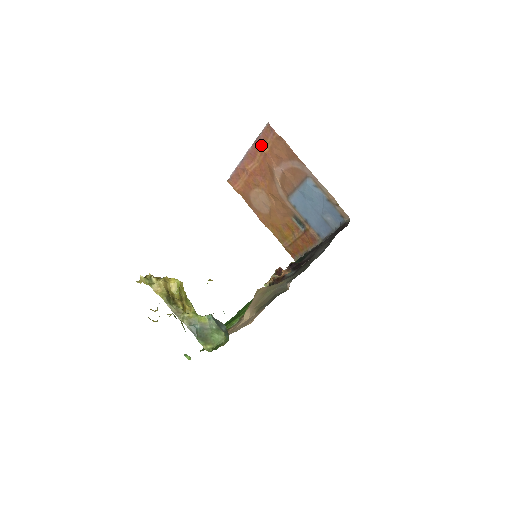
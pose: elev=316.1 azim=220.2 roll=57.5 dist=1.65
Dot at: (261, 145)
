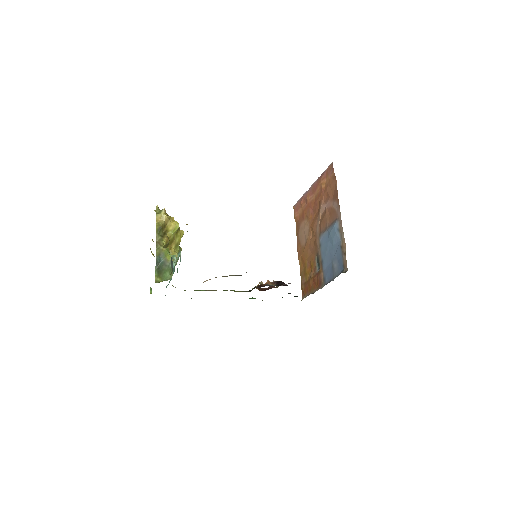
Dot at: (322, 180)
